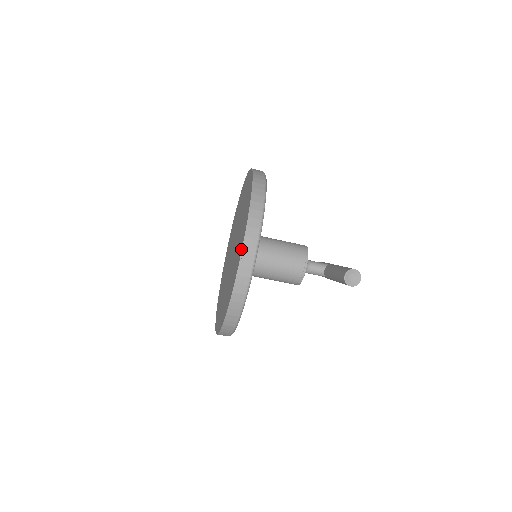
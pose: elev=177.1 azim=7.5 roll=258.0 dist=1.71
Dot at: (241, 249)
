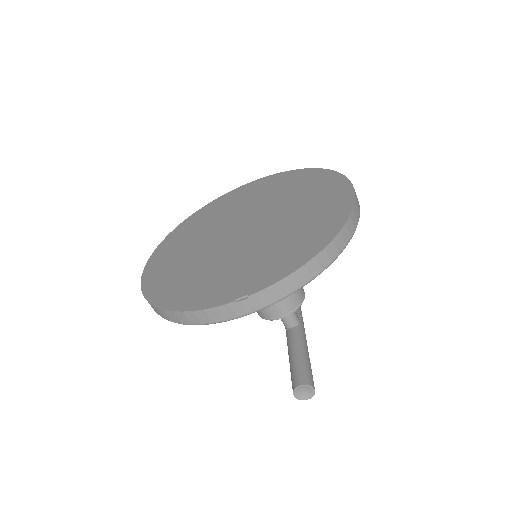
Dot at: (249, 292)
